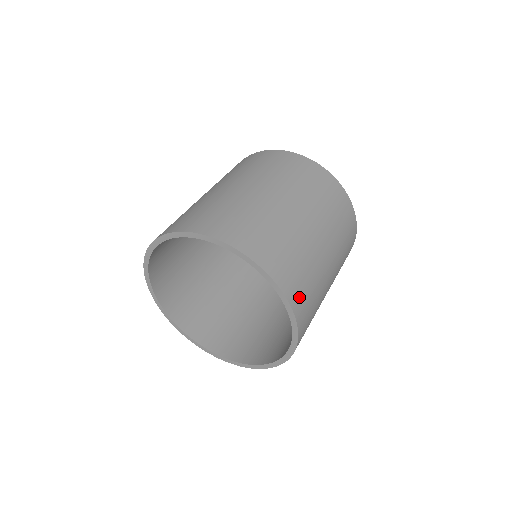
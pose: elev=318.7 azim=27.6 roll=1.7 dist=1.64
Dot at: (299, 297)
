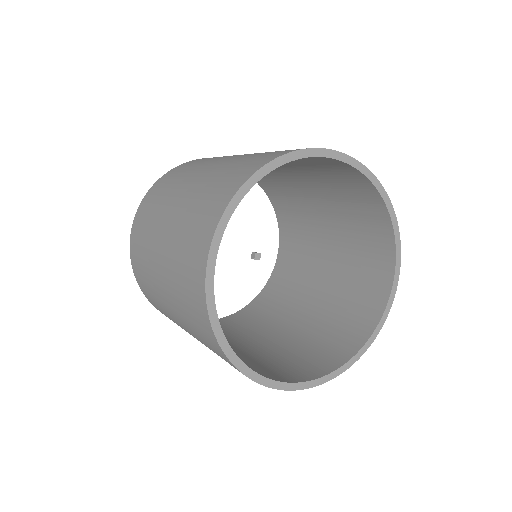
Dot at: occluded
